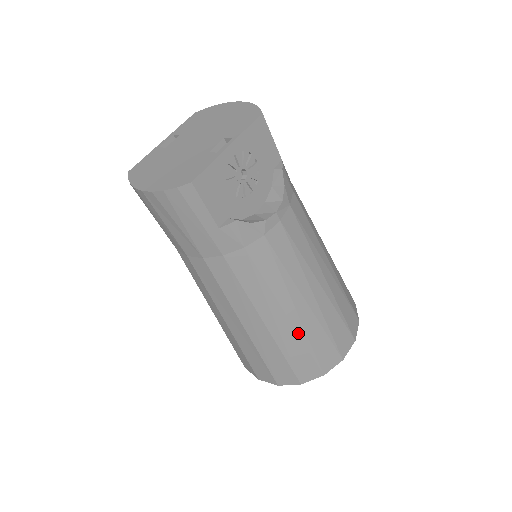
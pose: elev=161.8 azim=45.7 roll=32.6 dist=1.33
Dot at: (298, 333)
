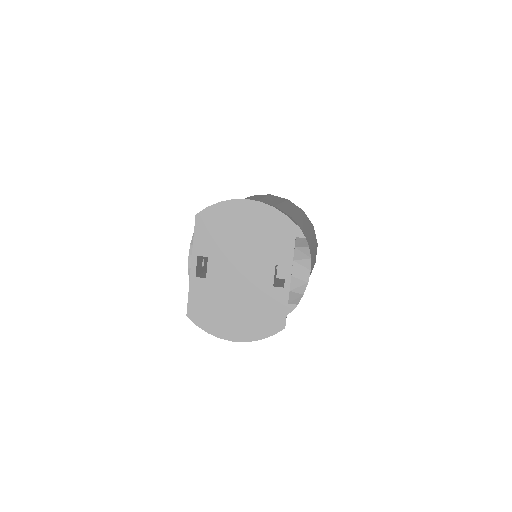
Dot at: occluded
